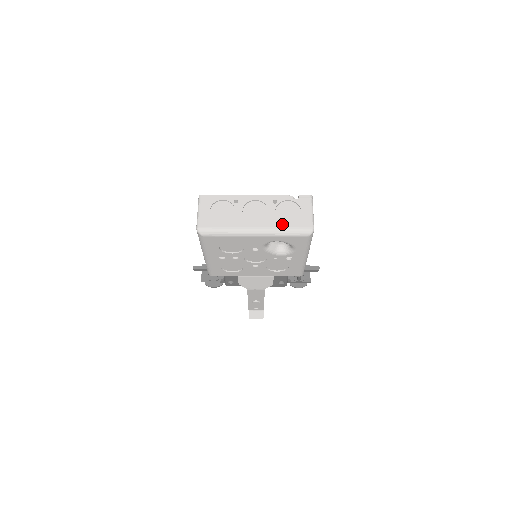
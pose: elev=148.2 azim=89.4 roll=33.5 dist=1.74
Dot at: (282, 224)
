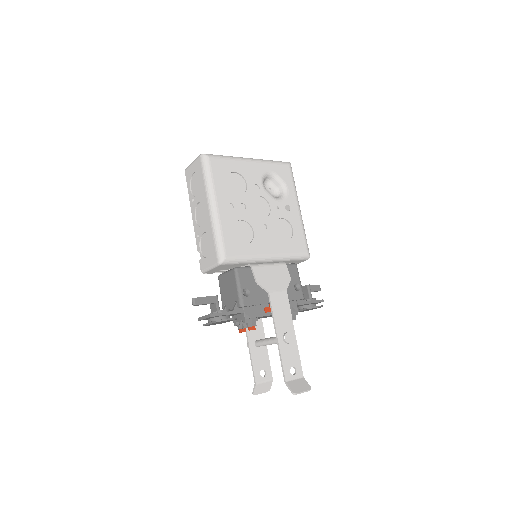
Dot at: occluded
